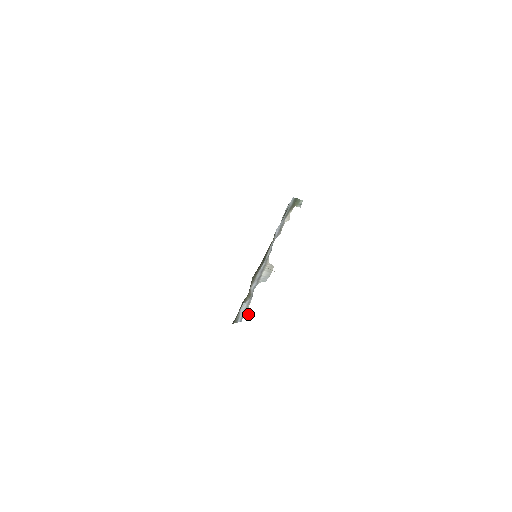
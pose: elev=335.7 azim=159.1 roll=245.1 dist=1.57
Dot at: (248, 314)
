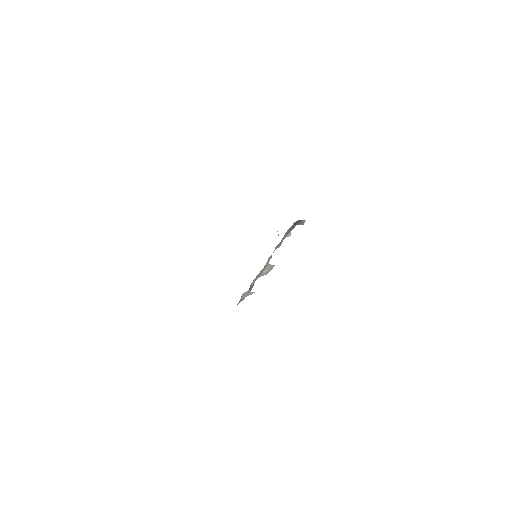
Dot at: (250, 294)
